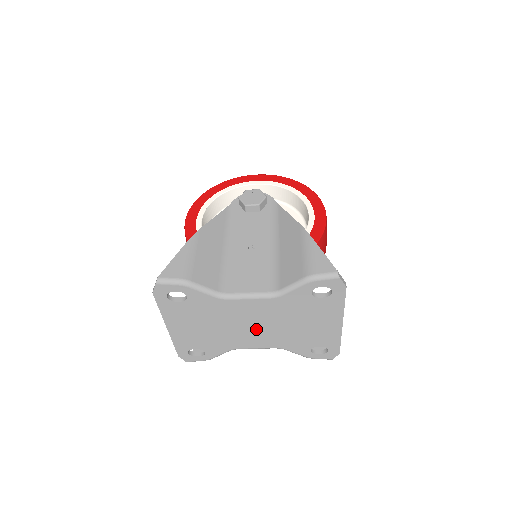
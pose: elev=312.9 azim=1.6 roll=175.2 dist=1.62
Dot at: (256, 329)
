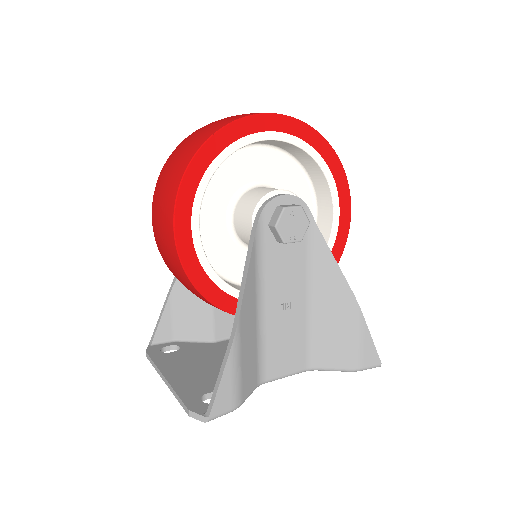
Dot at: occluded
